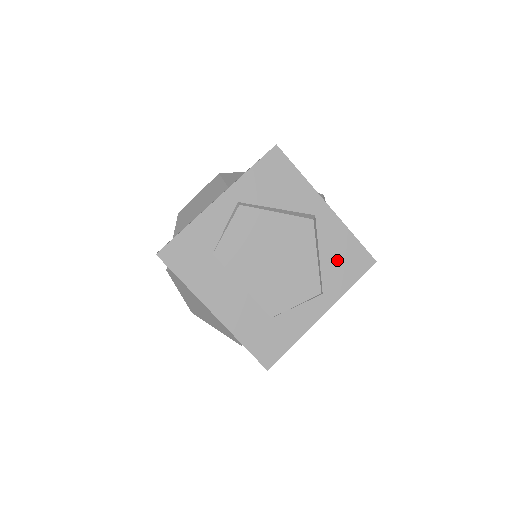
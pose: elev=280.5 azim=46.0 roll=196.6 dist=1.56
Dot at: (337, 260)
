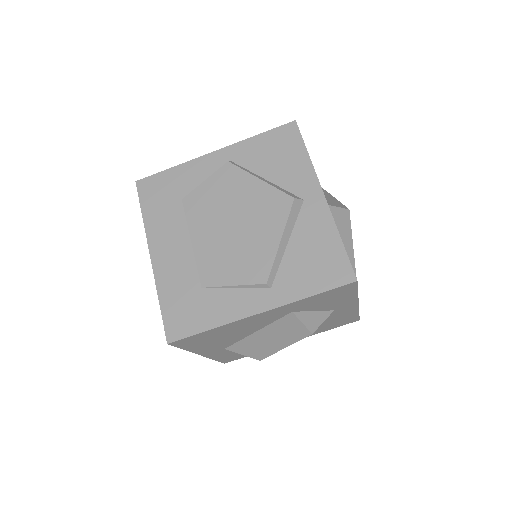
Dot at: (307, 258)
